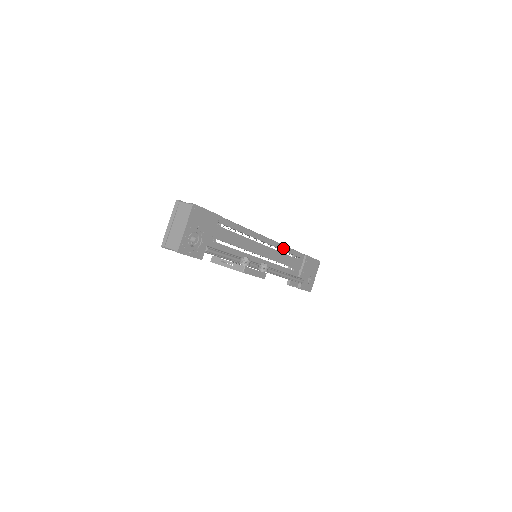
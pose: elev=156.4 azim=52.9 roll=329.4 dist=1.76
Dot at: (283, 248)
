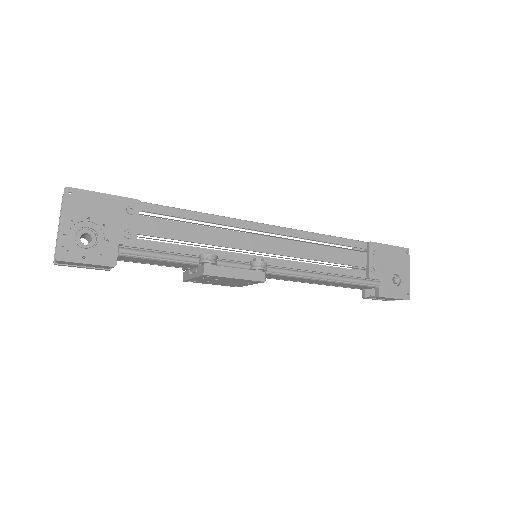
Dot at: (307, 236)
